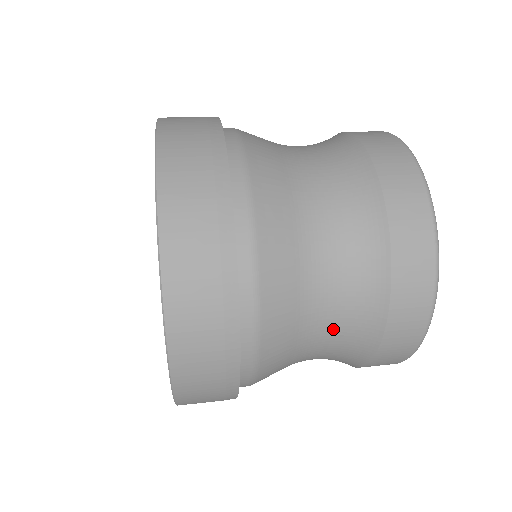
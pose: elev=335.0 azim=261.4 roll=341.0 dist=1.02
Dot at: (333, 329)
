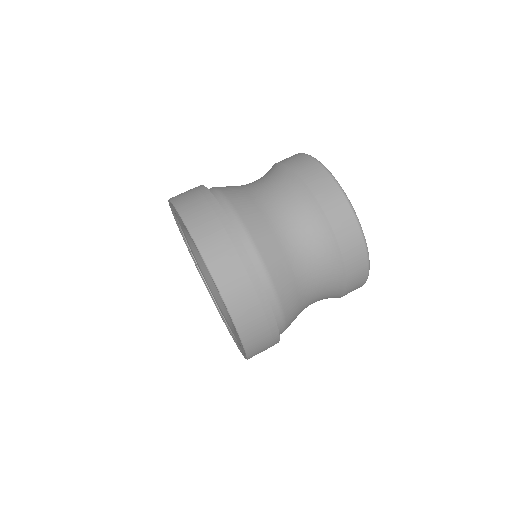
Dot at: occluded
